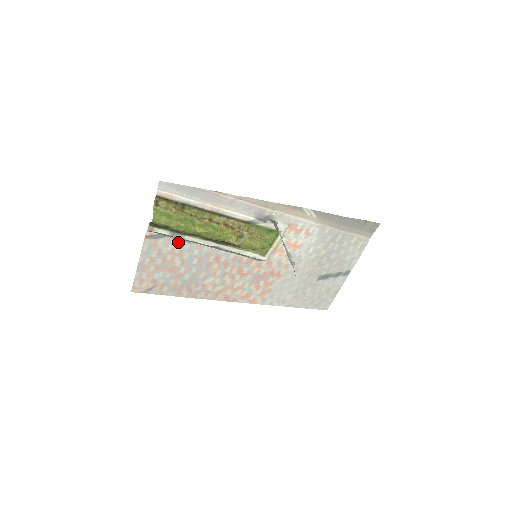
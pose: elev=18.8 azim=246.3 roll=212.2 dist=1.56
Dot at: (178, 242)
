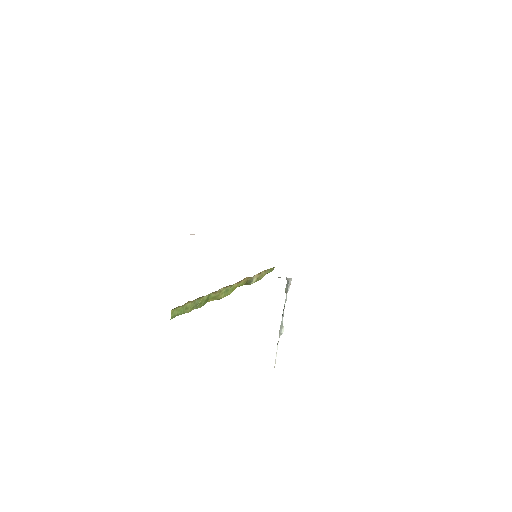
Dot at: occluded
